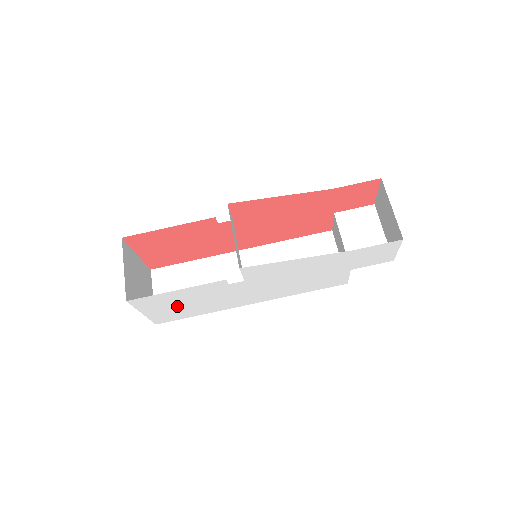
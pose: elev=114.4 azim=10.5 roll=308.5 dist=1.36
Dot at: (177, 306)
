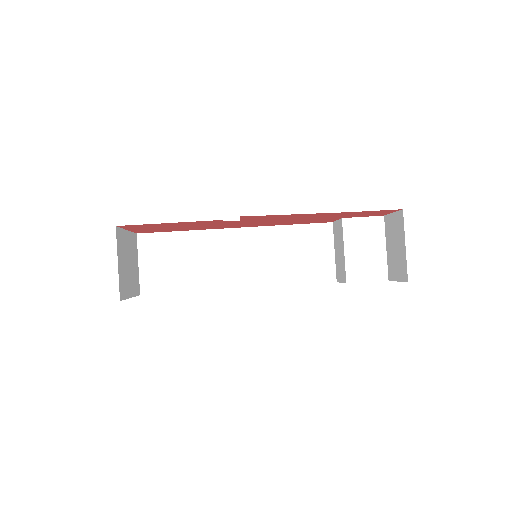
Dot at: occluded
